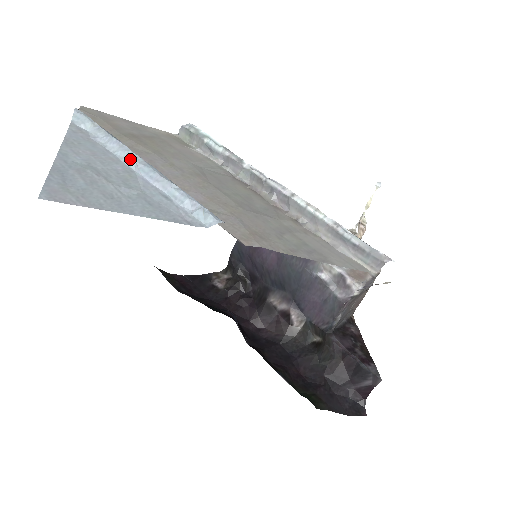
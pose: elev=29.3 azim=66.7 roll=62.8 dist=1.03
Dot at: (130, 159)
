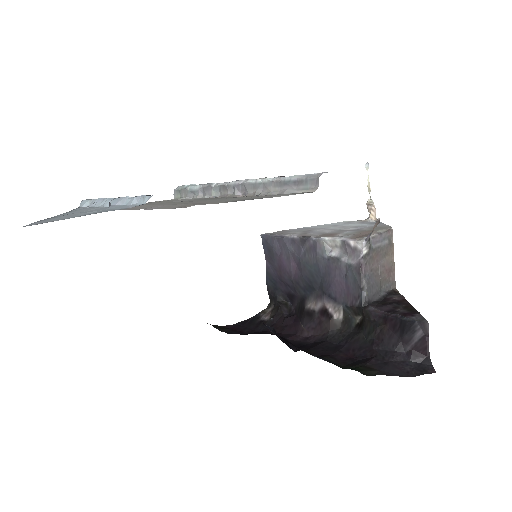
Dot at: (106, 202)
